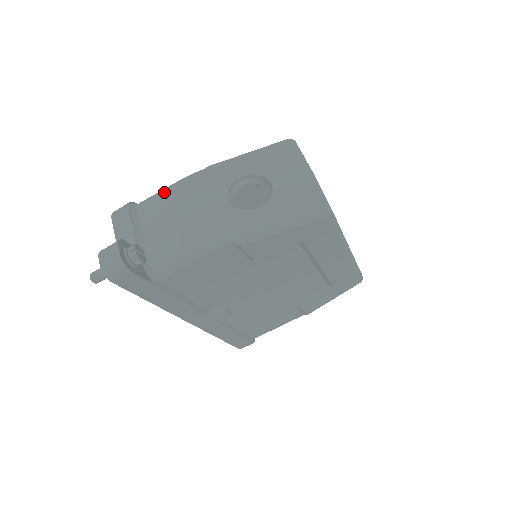
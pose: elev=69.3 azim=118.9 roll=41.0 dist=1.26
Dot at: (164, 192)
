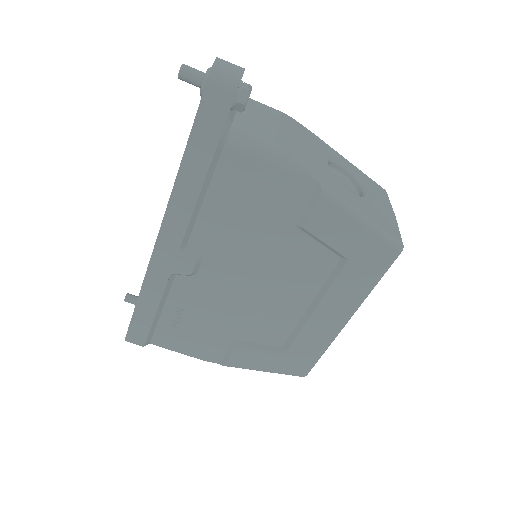
Dot at: occluded
